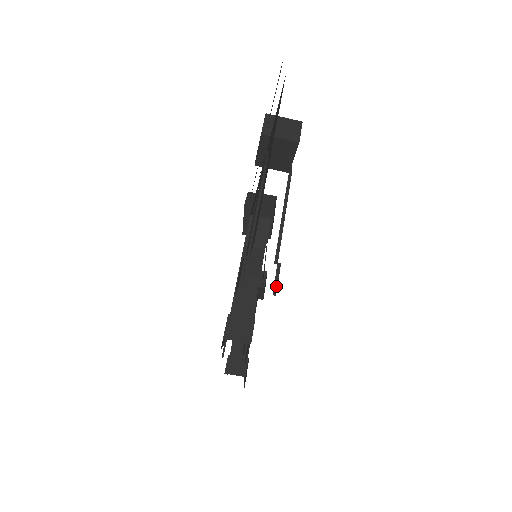
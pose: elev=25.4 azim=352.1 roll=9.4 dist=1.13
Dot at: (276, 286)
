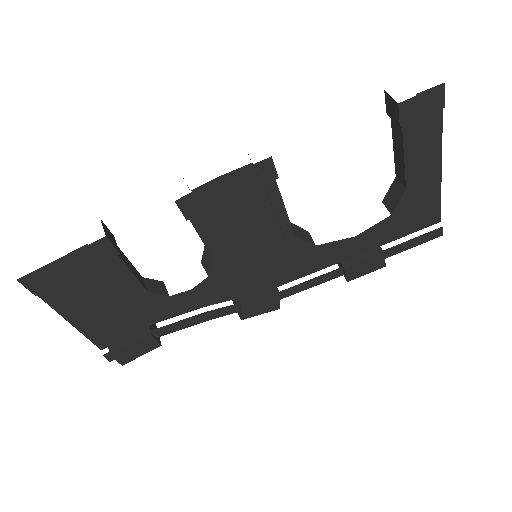
Dot at: (417, 102)
